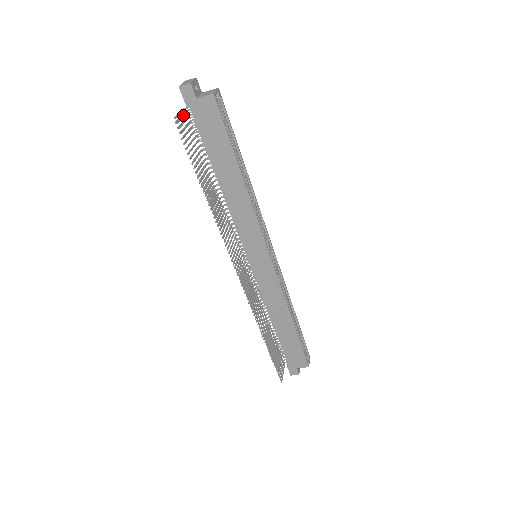
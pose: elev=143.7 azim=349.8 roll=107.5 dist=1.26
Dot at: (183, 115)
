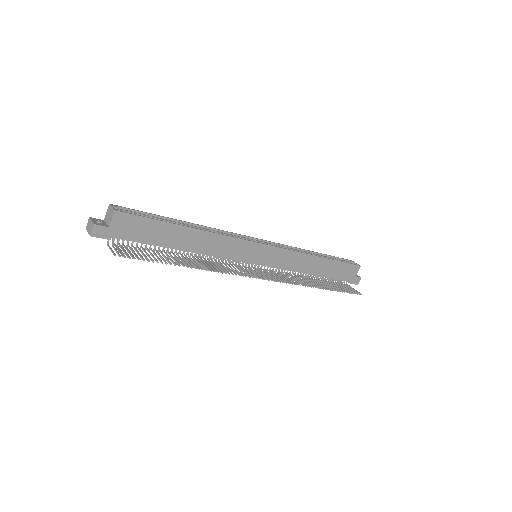
Dot at: (117, 247)
